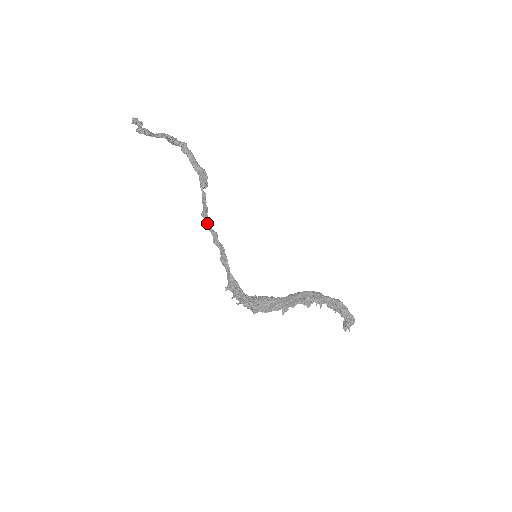
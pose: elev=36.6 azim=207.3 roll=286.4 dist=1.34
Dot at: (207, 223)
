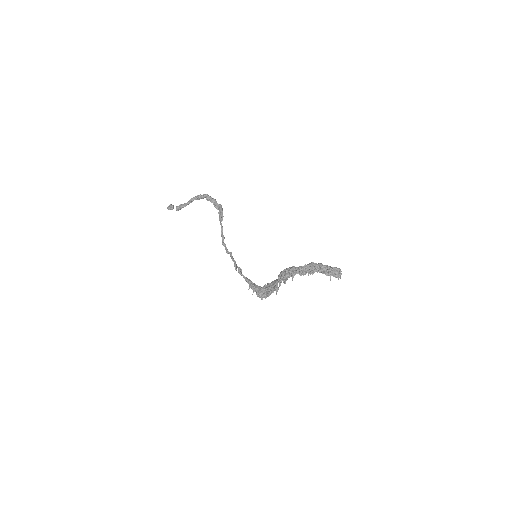
Dot at: (226, 248)
